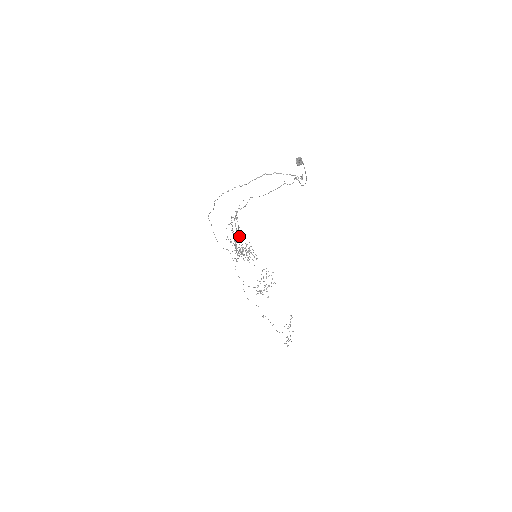
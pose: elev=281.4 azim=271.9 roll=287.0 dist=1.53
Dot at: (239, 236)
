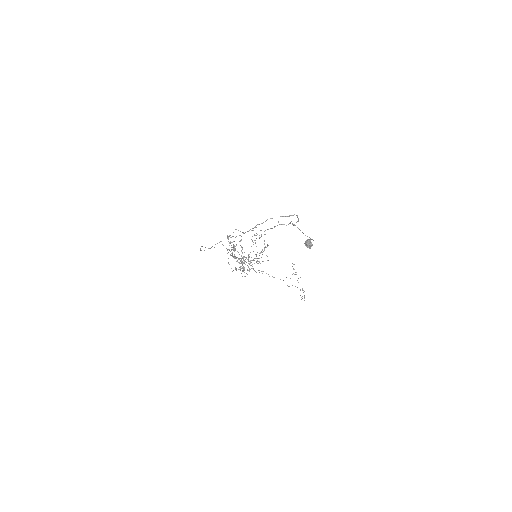
Dot at: (235, 249)
